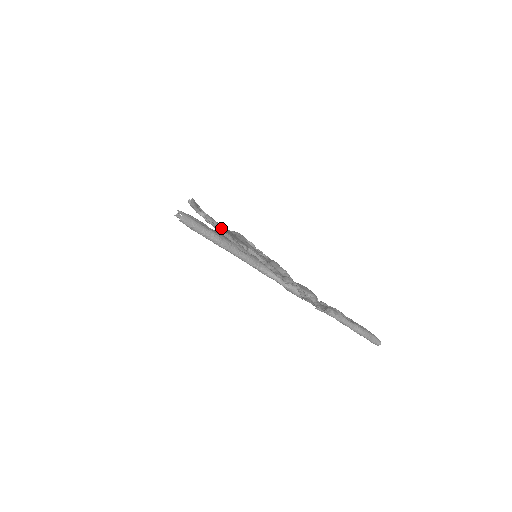
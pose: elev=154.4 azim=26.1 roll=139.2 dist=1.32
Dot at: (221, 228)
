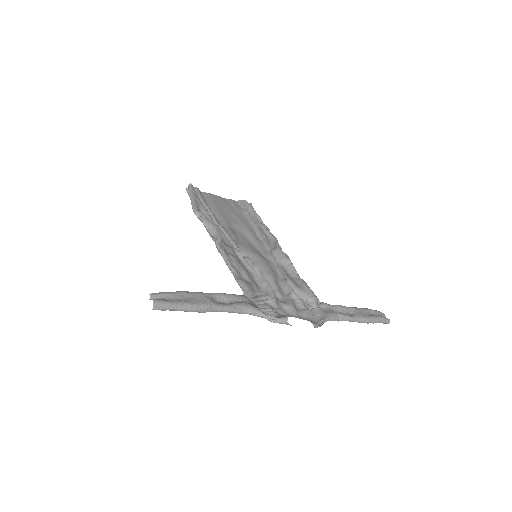
Dot at: (216, 235)
